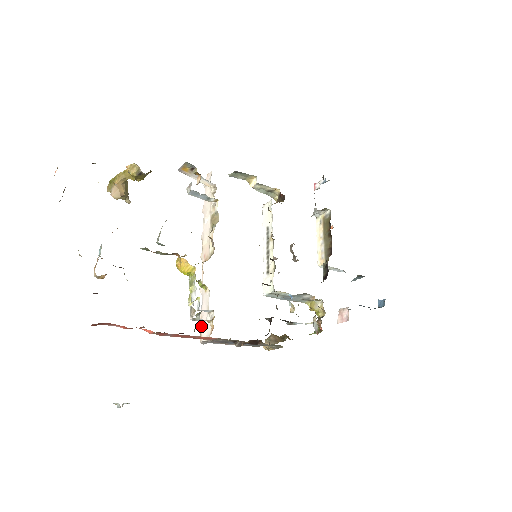
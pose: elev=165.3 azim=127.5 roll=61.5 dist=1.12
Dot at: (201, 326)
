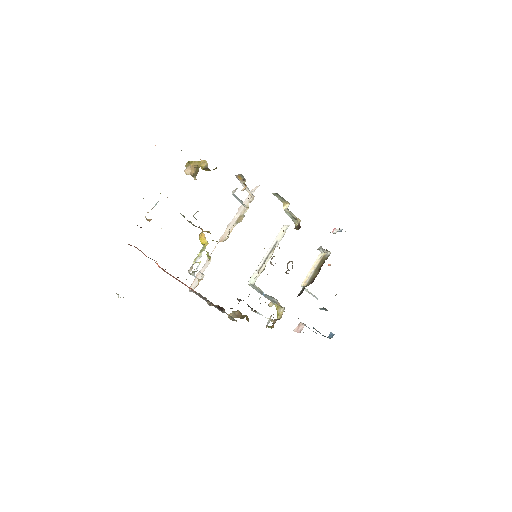
Dot at: (194, 280)
